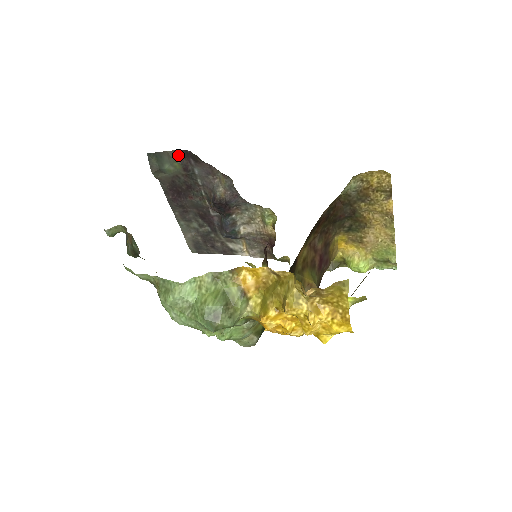
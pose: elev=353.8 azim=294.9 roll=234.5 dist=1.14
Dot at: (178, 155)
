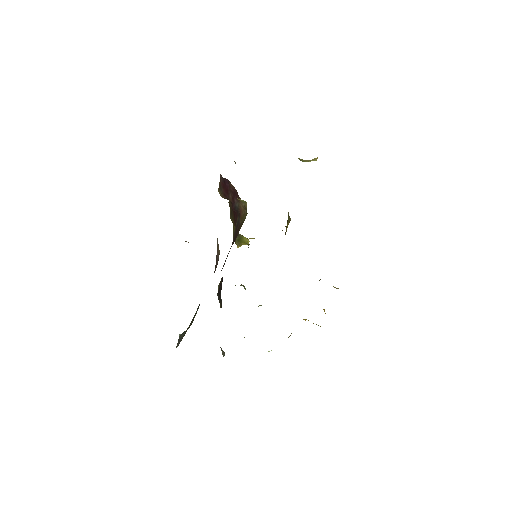
Dot at: occluded
